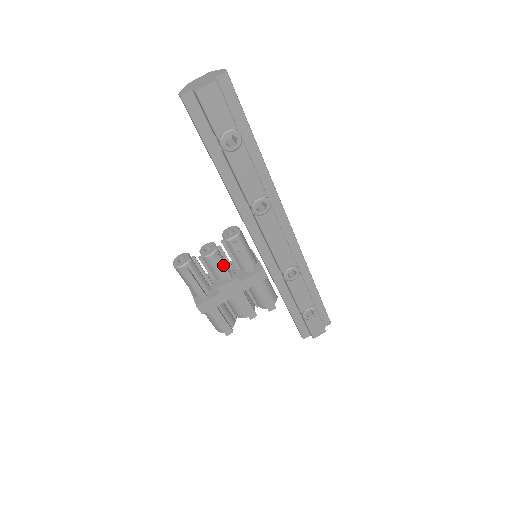
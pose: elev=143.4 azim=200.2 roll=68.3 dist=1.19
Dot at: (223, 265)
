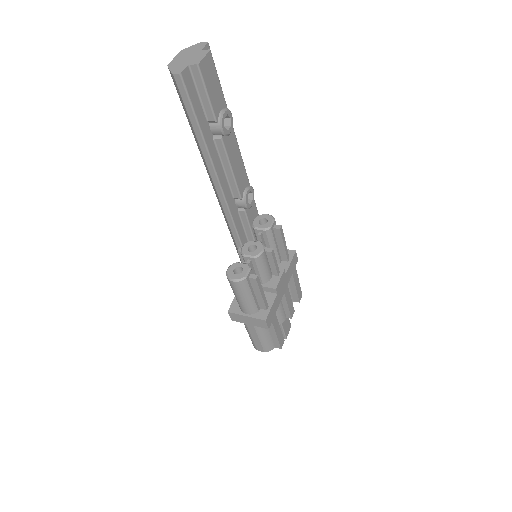
Dot at: (275, 258)
